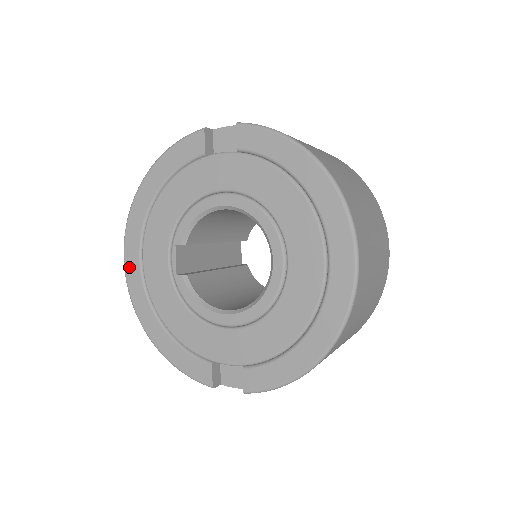
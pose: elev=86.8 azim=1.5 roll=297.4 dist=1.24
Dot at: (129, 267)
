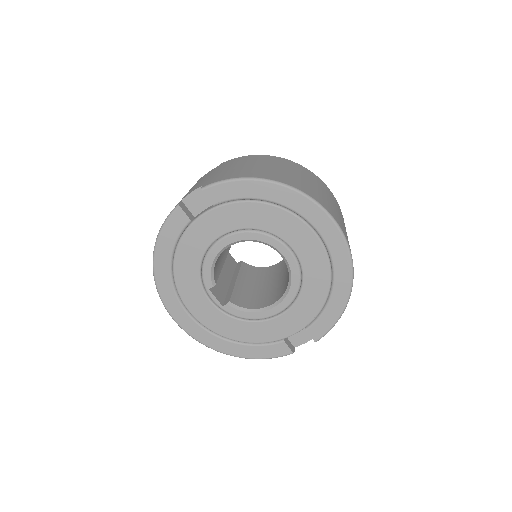
Dot at: (183, 324)
